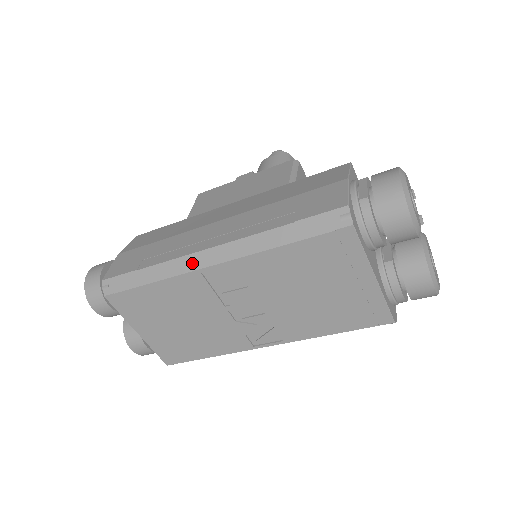
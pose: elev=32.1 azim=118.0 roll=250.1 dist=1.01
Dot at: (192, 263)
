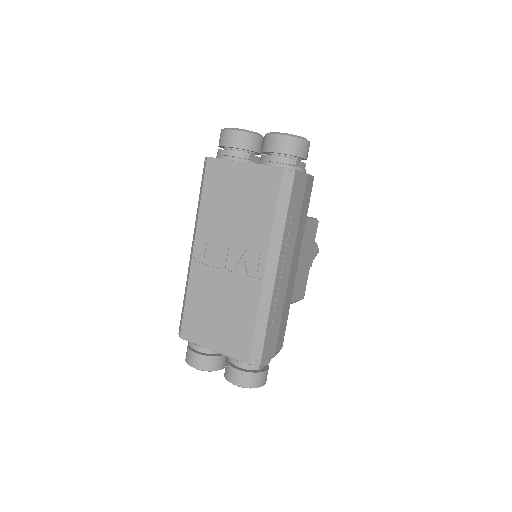
Dot at: (190, 263)
